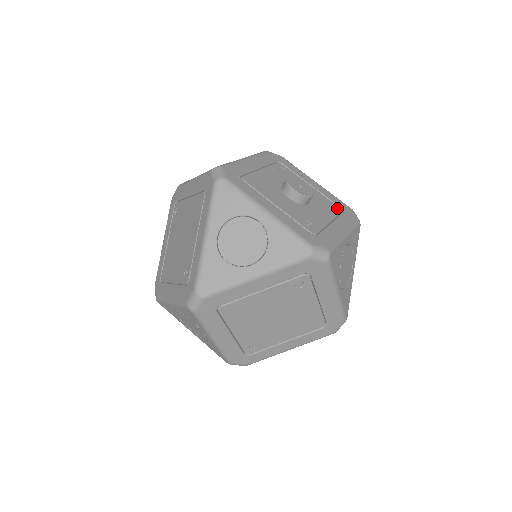
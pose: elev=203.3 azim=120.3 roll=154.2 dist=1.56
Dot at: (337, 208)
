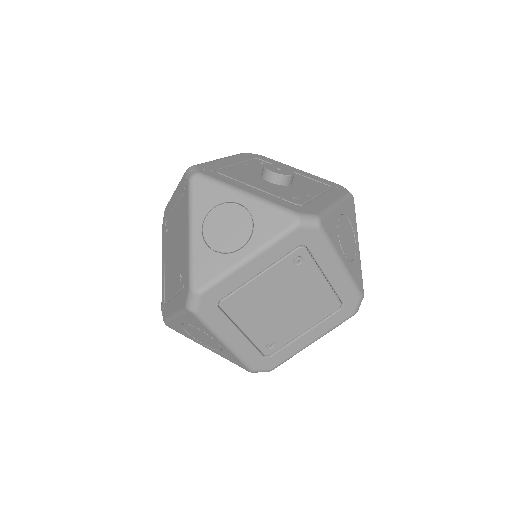
Dot at: (324, 186)
